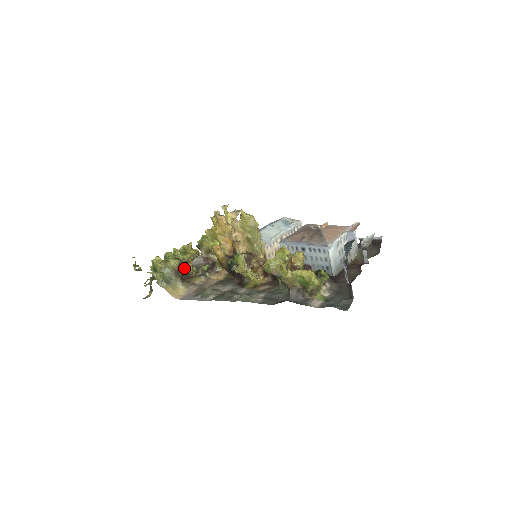
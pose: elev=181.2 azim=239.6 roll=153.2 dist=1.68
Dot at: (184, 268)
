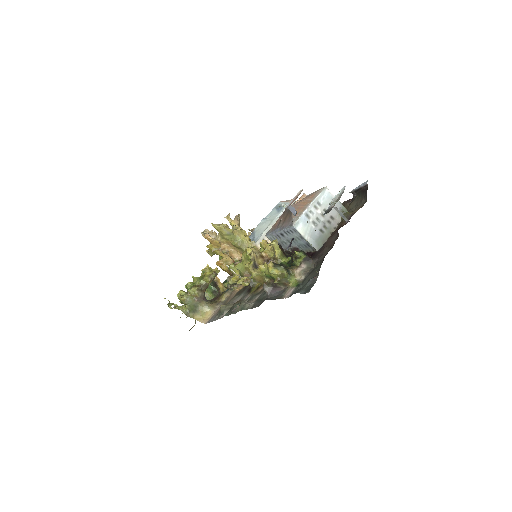
Dot at: occluded
